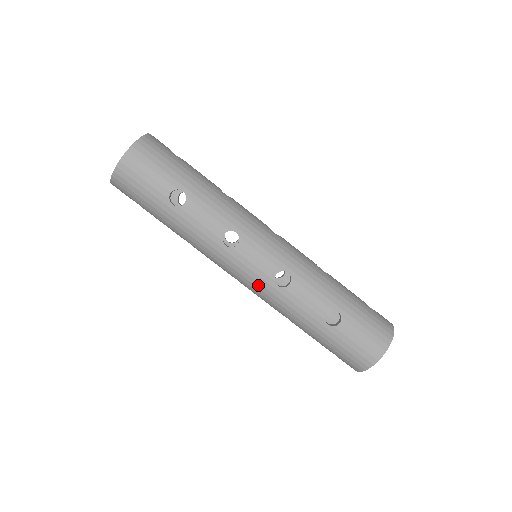
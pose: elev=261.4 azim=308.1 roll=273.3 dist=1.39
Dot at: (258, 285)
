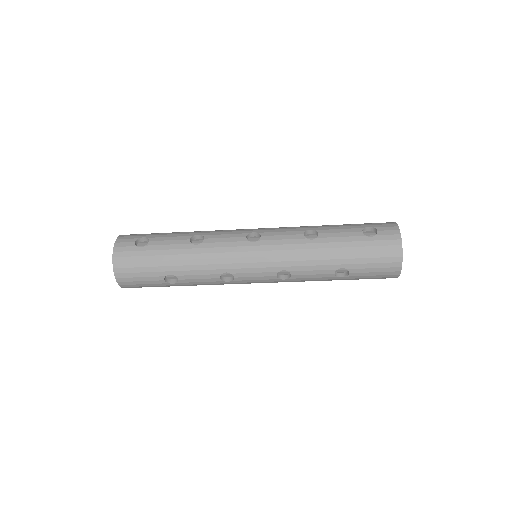
Dot at: occluded
